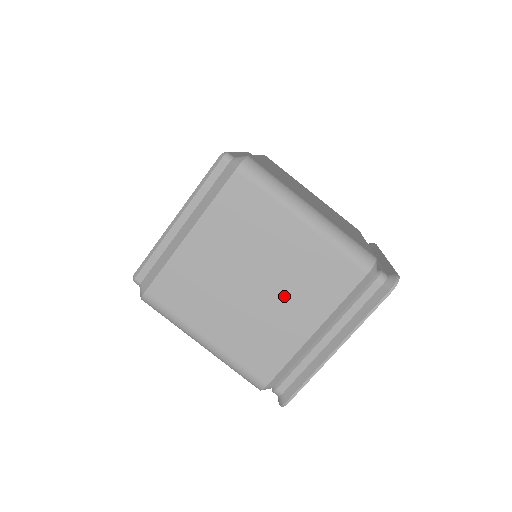
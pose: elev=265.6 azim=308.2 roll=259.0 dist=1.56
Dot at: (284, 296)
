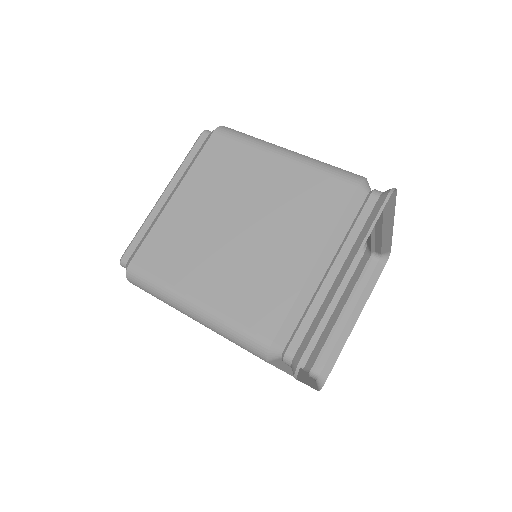
Dot at: (275, 230)
